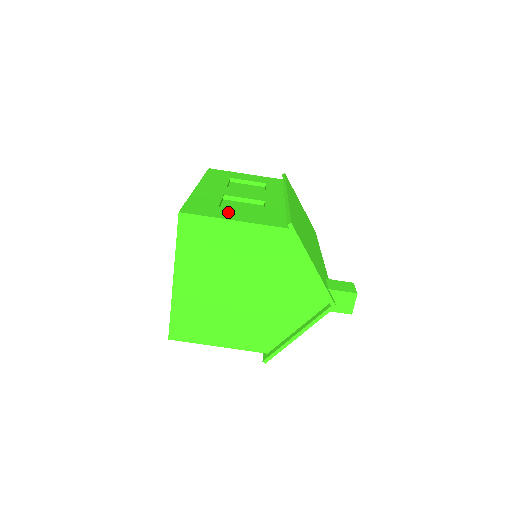
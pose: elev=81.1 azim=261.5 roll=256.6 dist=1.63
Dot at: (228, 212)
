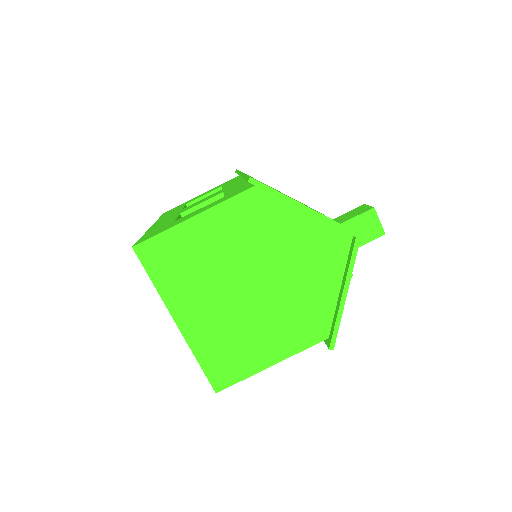
Dot at: (185, 217)
